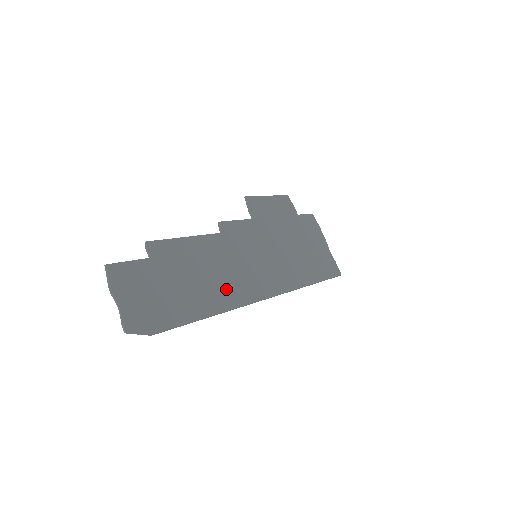
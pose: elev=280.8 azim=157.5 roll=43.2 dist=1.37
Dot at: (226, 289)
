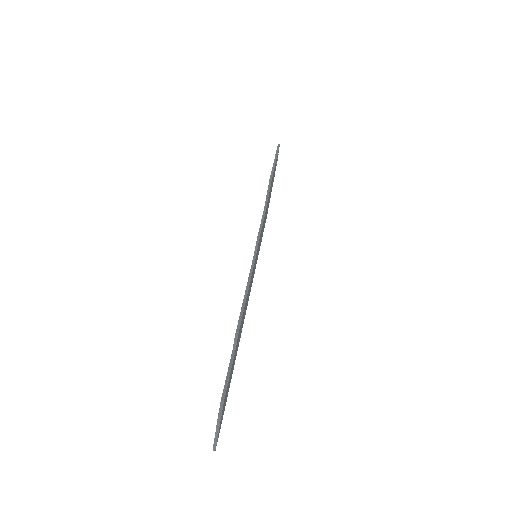
Dot at: (243, 321)
